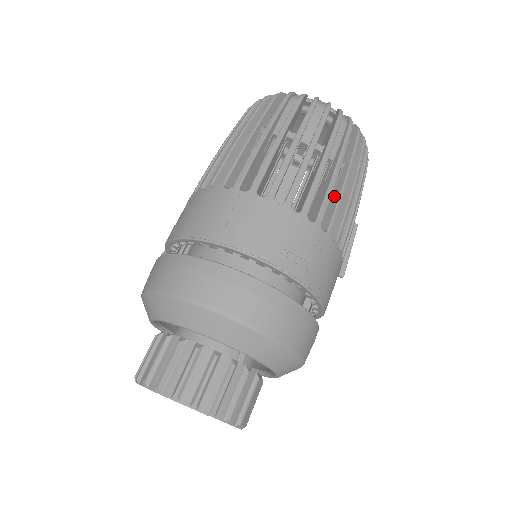
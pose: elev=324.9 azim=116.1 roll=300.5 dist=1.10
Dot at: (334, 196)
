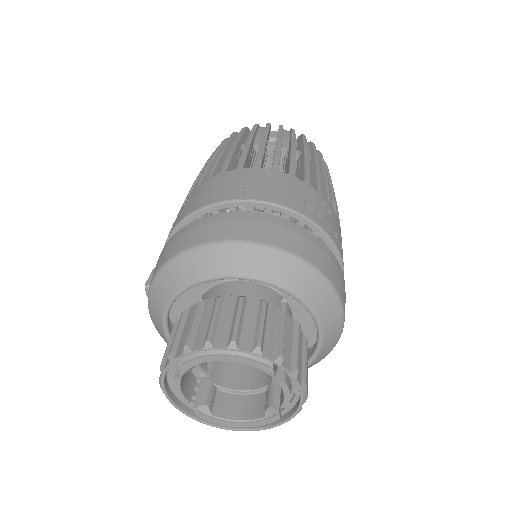
Dot at: occluded
